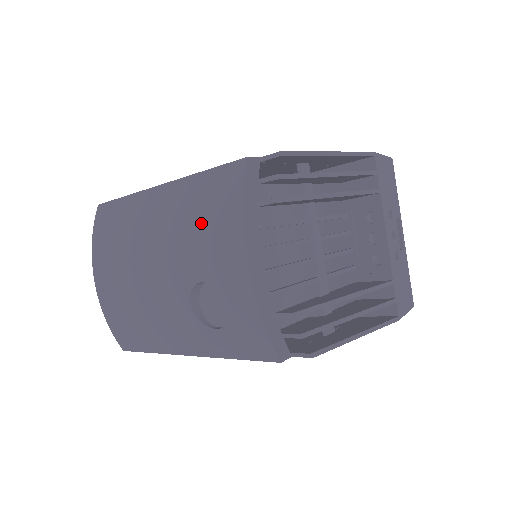
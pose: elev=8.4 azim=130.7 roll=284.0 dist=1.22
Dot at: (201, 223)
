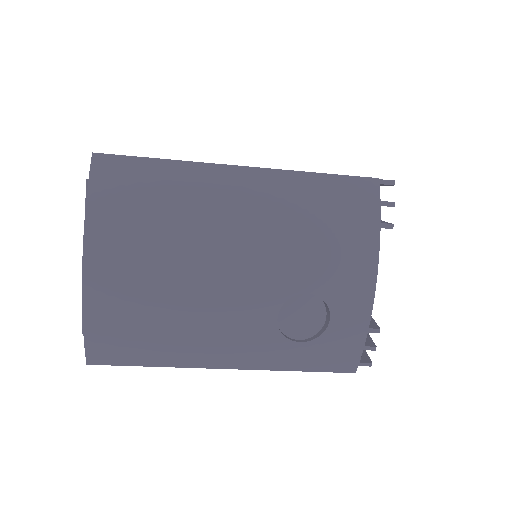
Dot at: (321, 231)
